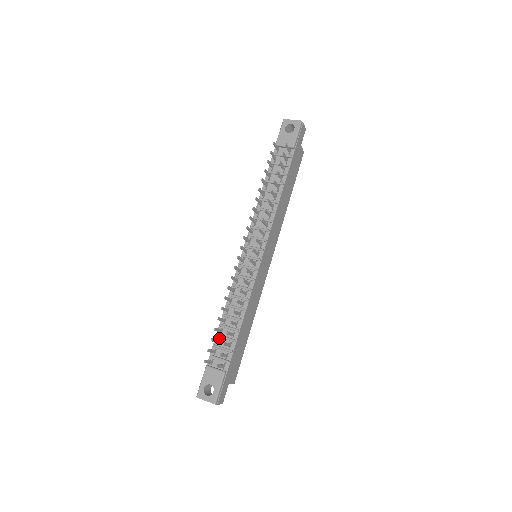
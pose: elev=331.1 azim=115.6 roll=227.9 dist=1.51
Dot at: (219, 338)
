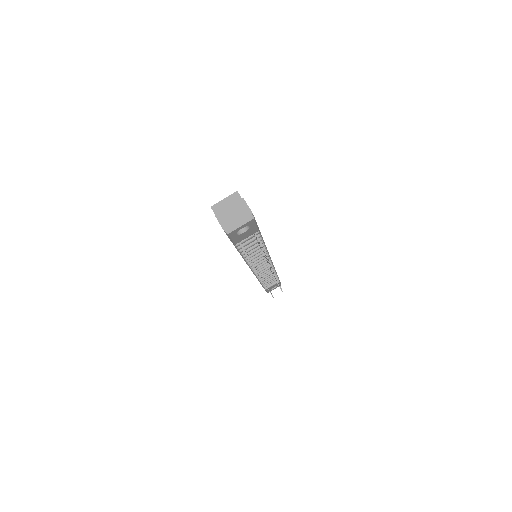
Dot at: occluded
